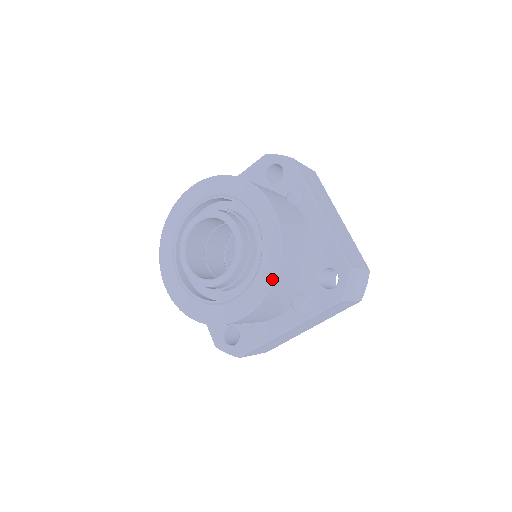
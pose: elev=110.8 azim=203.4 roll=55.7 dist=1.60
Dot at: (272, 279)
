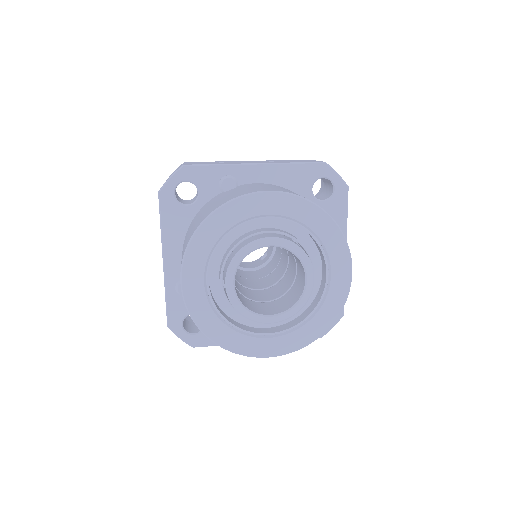
Dot at: (317, 337)
